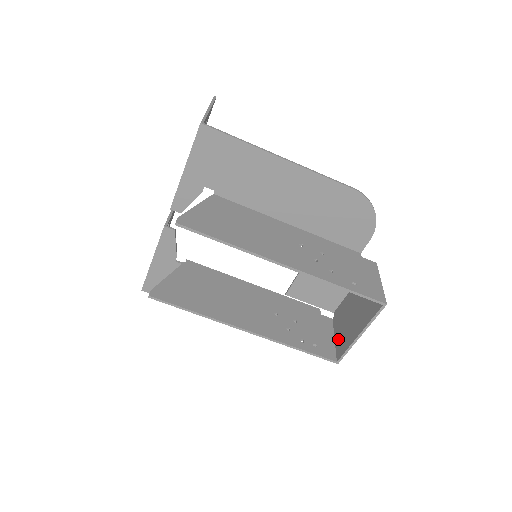
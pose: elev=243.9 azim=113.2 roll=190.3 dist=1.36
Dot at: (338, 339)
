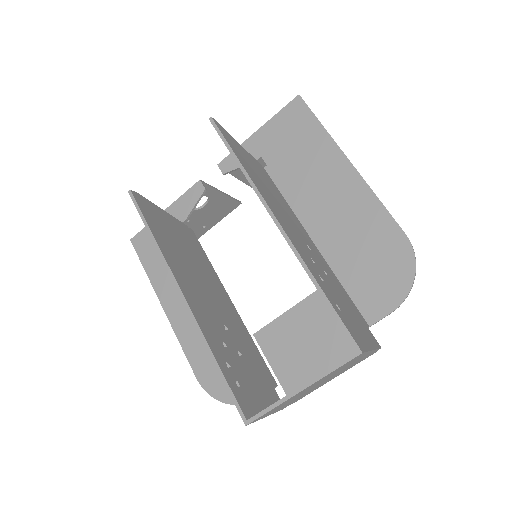
Dot at: occluded
